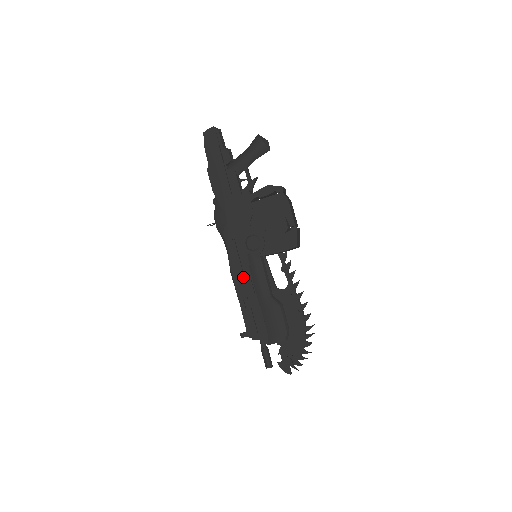
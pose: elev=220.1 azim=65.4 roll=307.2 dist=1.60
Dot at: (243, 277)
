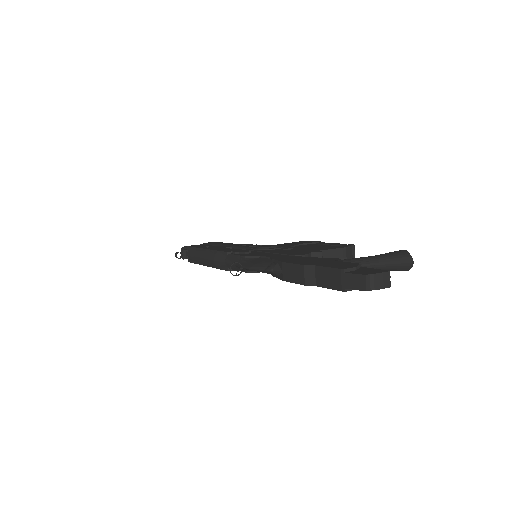
Dot at: occluded
